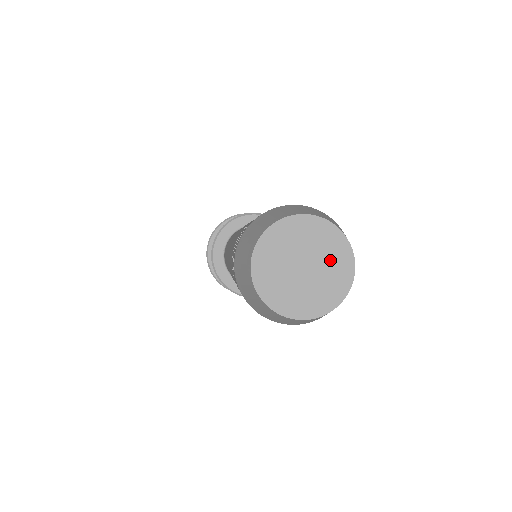
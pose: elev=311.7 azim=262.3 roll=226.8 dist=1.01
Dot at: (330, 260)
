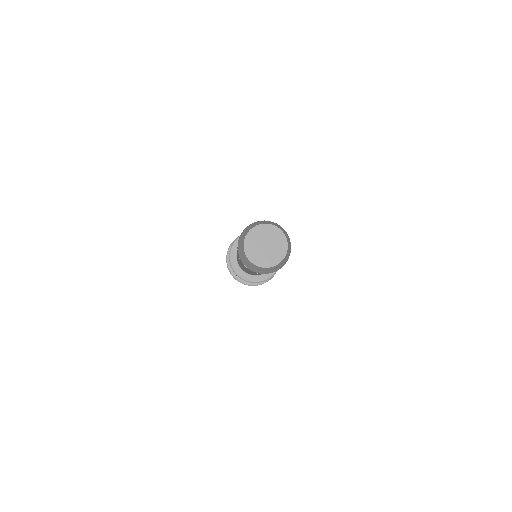
Dot at: (277, 246)
